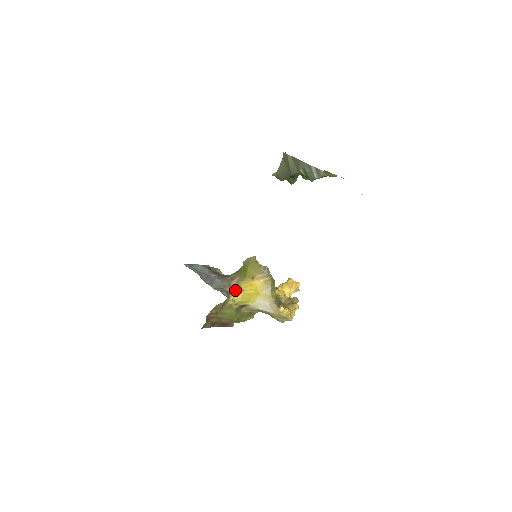
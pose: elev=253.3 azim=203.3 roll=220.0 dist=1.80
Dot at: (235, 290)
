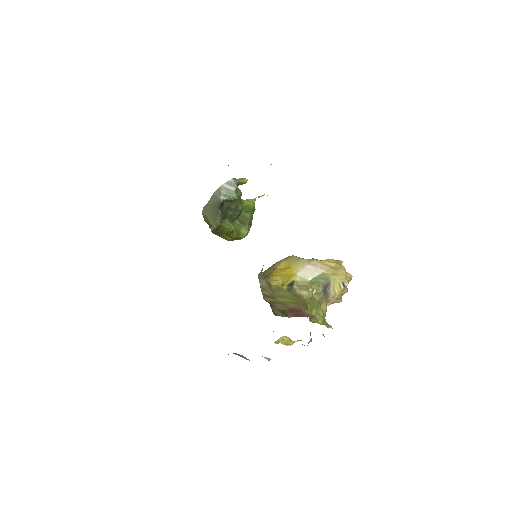
Dot at: (267, 278)
